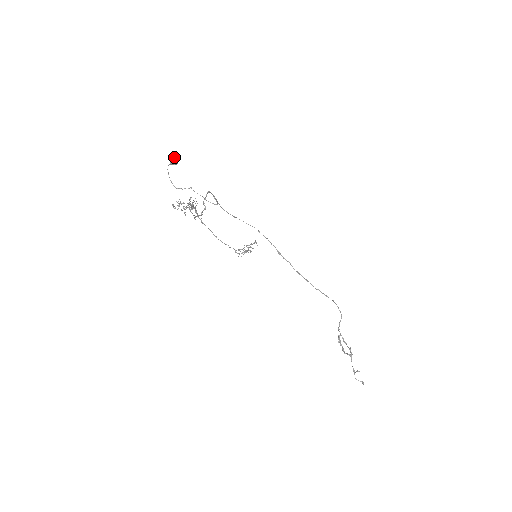
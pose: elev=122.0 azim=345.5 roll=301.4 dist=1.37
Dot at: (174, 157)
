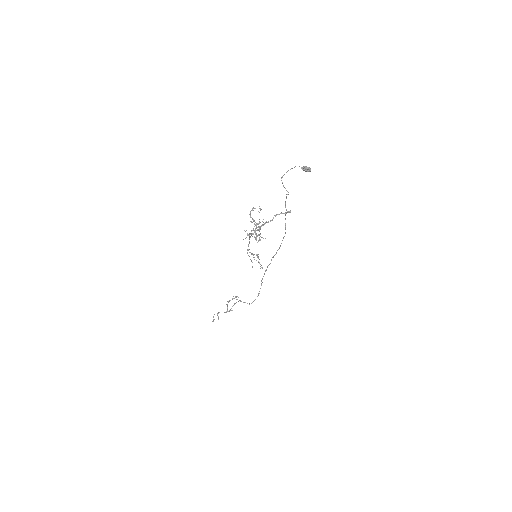
Dot at: occluded
